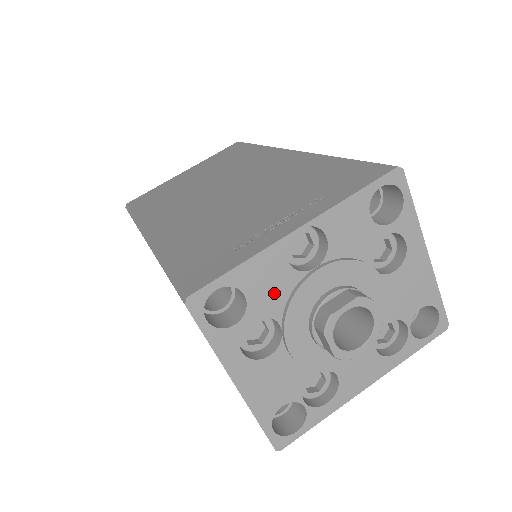
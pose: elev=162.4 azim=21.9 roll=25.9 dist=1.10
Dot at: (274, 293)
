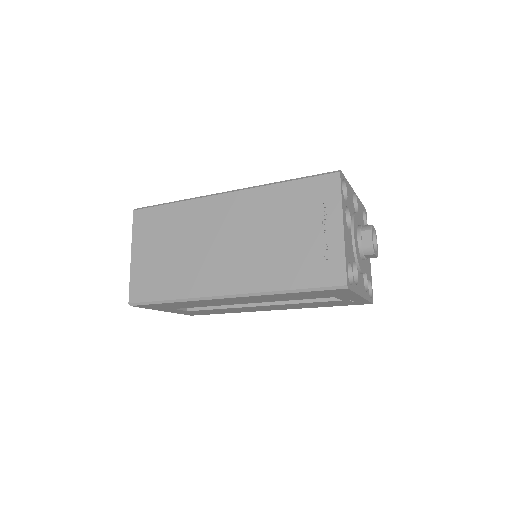
Dot at: (351, 206)
